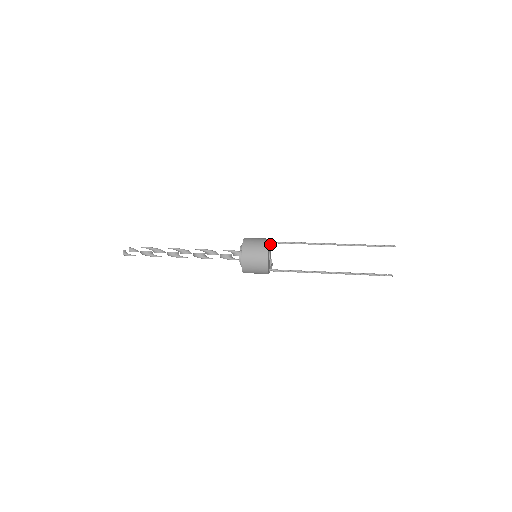
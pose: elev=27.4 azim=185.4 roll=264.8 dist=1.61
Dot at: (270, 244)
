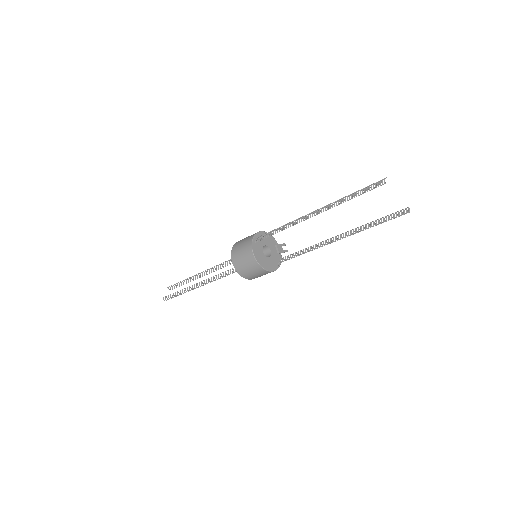
Dot at: (262, 234)
